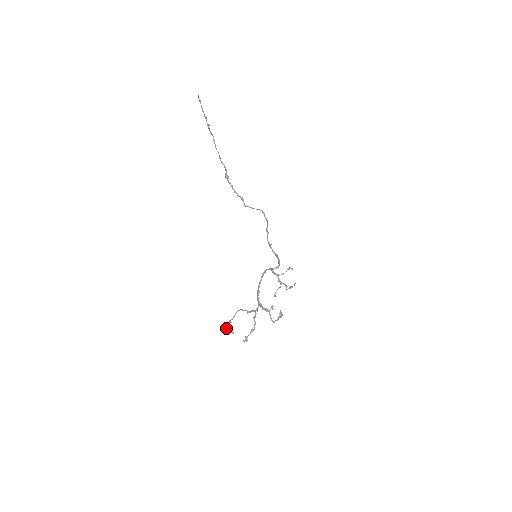
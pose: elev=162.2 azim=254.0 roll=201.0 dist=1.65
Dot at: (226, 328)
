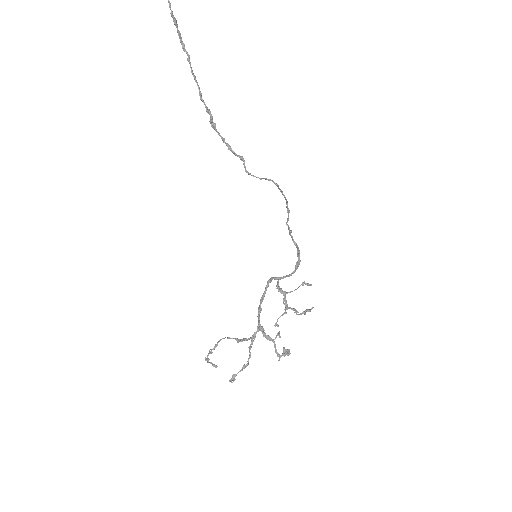
Dot at: (205, 360)
